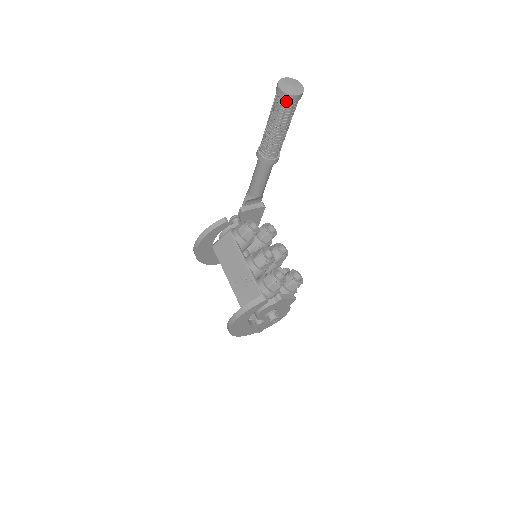
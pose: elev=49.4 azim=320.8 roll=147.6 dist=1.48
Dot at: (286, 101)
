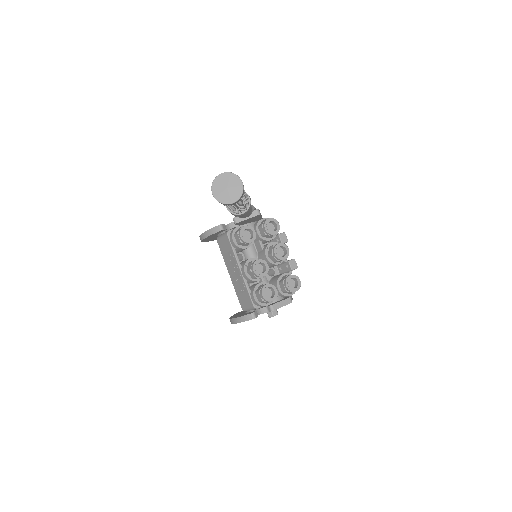
Dot at: occluded
